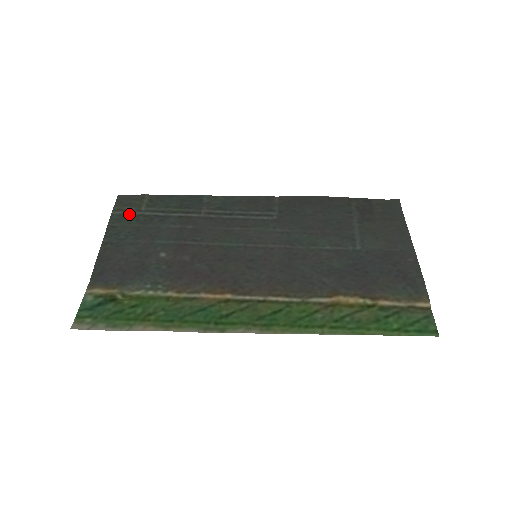
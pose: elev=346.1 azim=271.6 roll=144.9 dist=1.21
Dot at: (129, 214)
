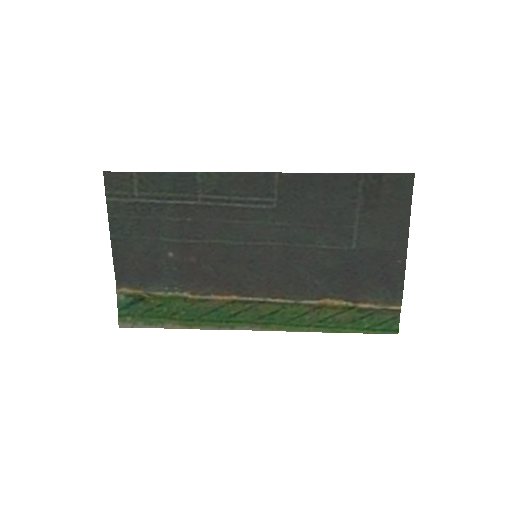
Dot at: (124, 202)
